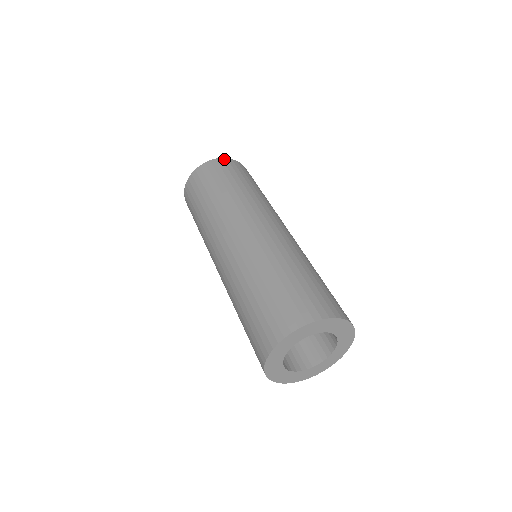
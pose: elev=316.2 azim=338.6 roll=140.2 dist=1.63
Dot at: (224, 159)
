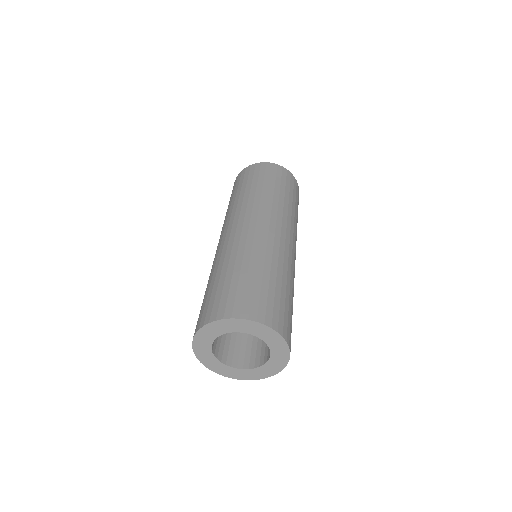
Dot at: (284, 169)
